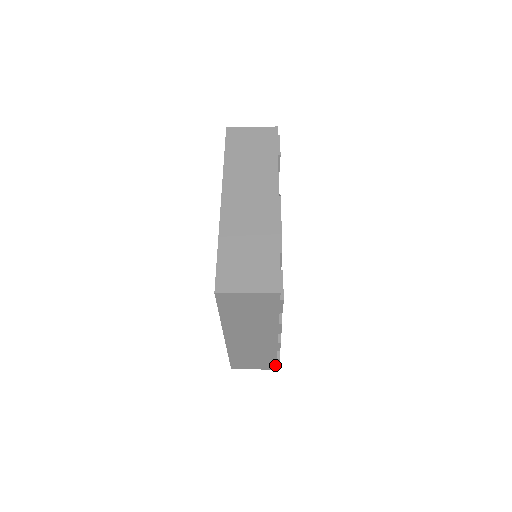
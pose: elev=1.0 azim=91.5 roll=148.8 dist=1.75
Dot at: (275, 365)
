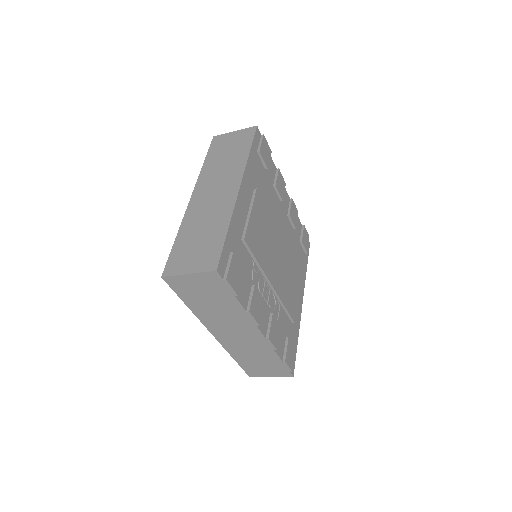
Dot at: (287, 370)
